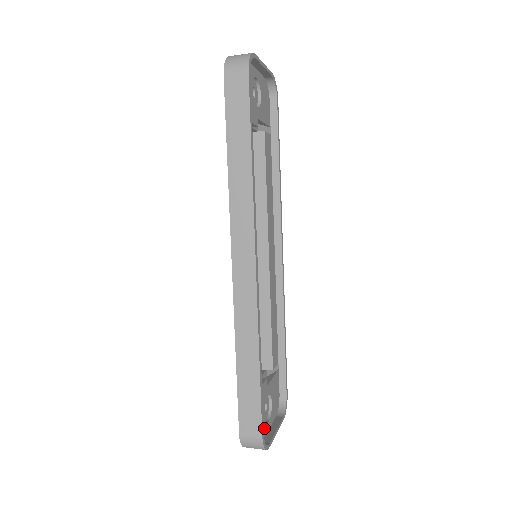
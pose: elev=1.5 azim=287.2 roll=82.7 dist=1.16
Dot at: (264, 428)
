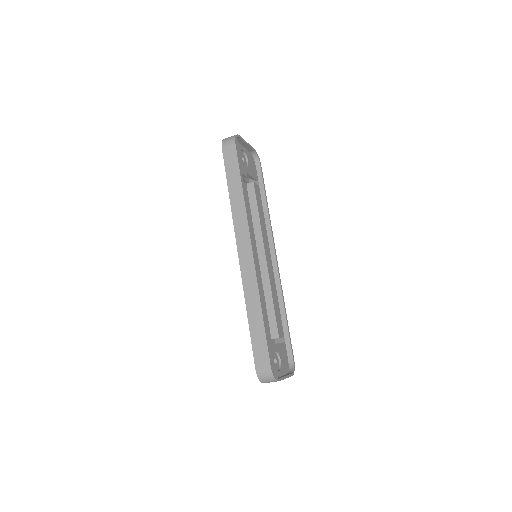
Dot at: (275, 372)
